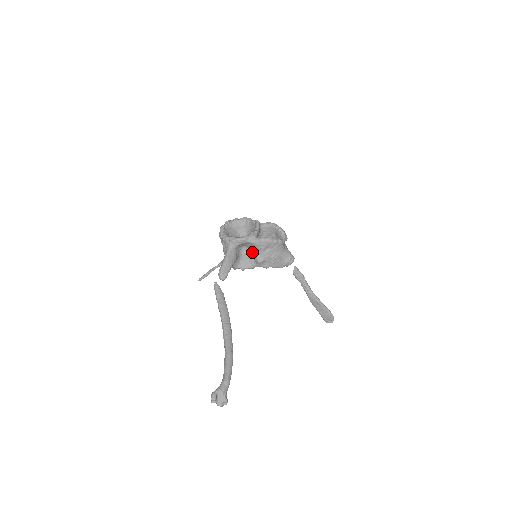
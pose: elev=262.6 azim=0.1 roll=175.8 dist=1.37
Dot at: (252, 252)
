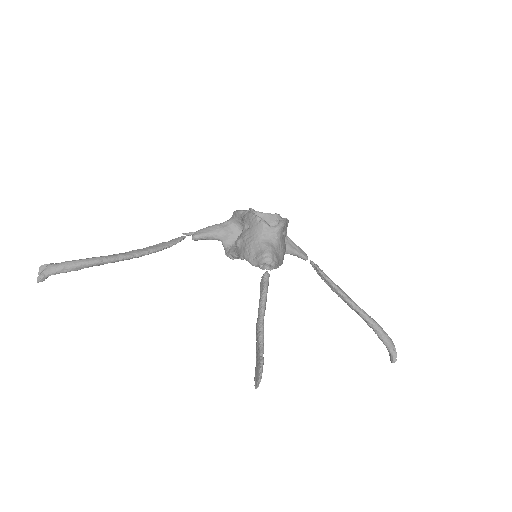
Dot at: occluded
